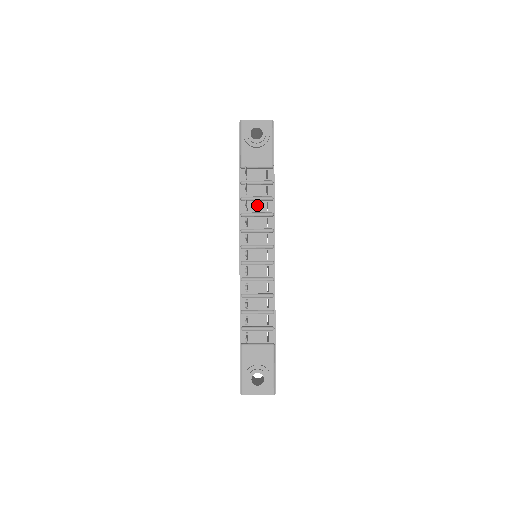
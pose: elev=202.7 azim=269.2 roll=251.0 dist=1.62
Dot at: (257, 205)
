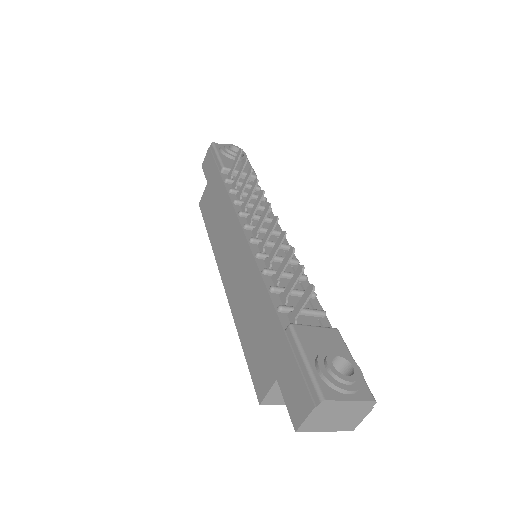
Dot at: occluded
